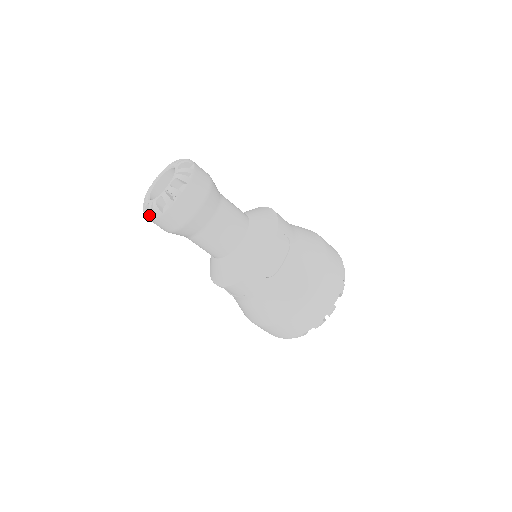
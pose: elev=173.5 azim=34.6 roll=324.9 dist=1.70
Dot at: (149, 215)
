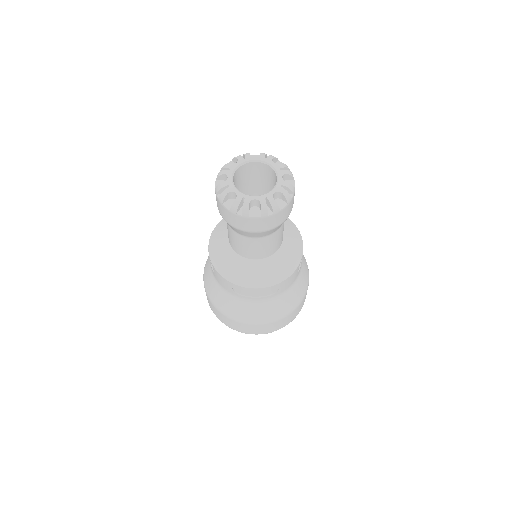
Dot at: (249, 213)
